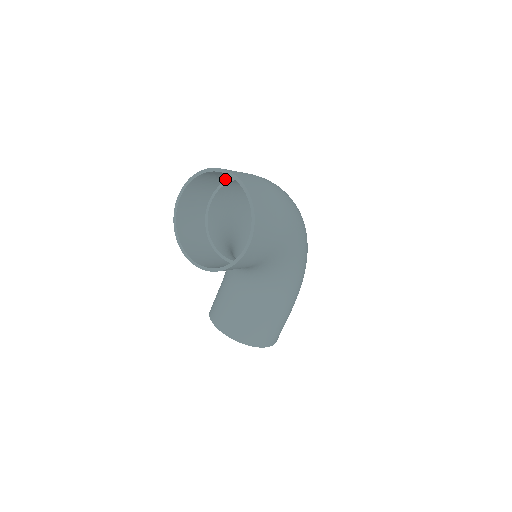
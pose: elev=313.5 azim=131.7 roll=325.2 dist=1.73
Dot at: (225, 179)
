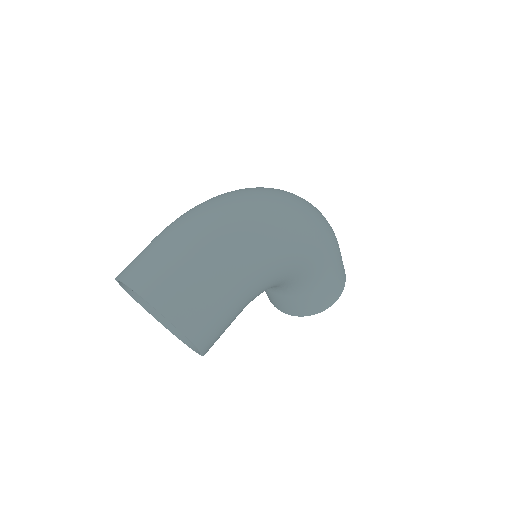
Dot at: occluded
